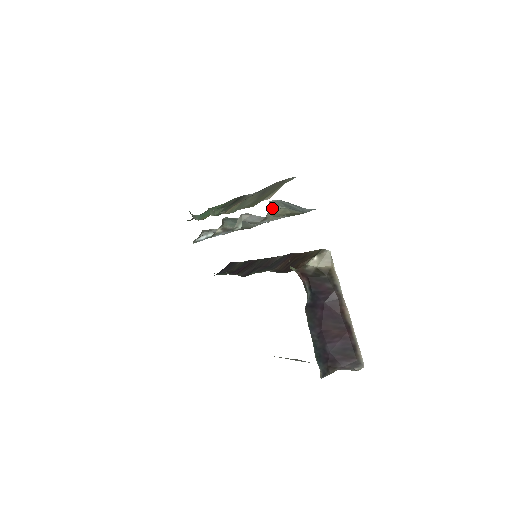
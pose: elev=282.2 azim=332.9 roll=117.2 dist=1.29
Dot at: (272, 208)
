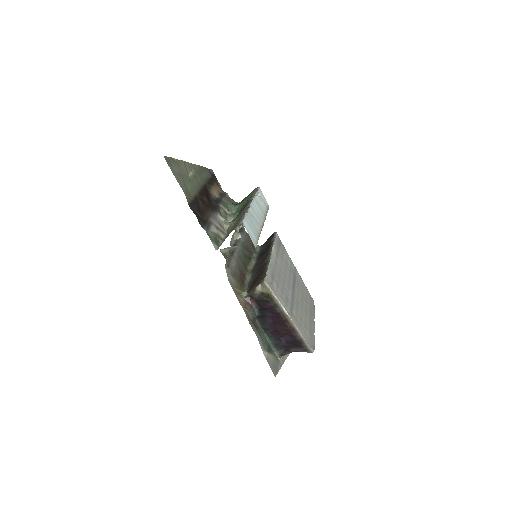
Dot at: (230, 248)
